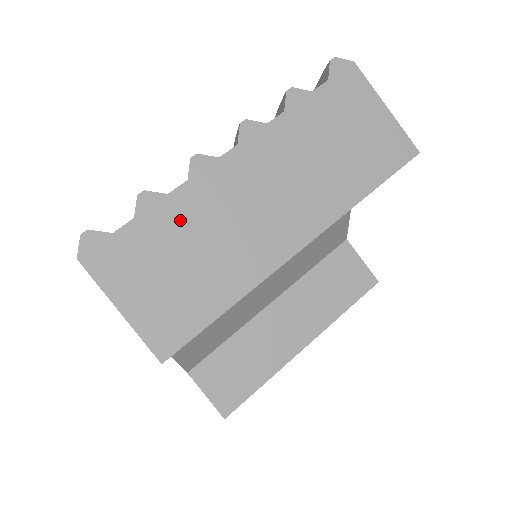
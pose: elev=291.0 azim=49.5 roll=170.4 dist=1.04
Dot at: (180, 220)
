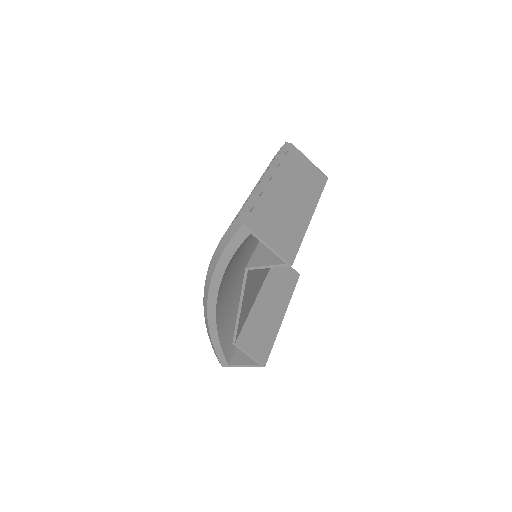
Dot at: (270, 206)
